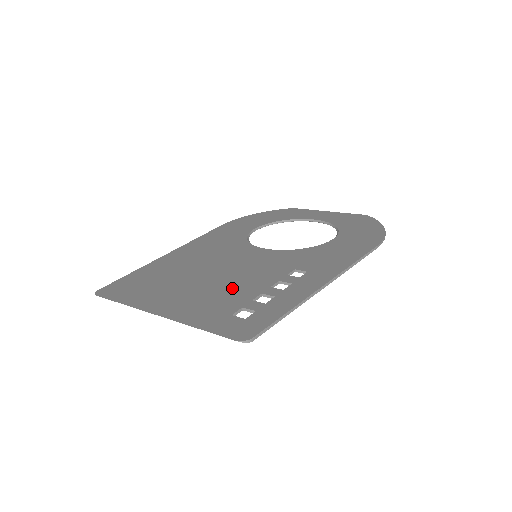
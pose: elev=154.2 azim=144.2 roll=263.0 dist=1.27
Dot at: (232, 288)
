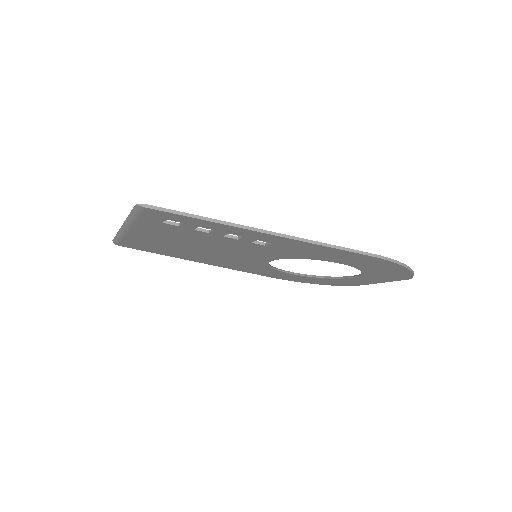
Dot at: occluded
